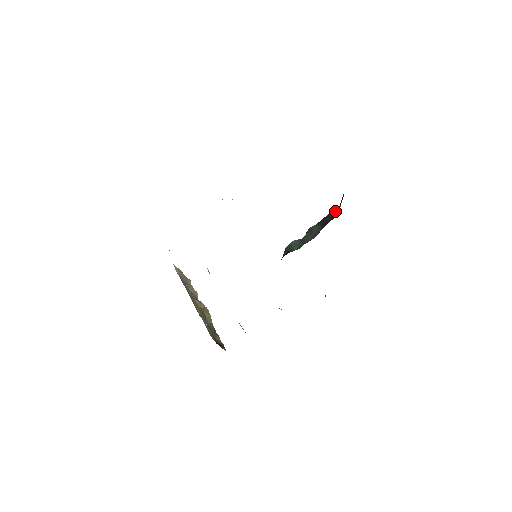
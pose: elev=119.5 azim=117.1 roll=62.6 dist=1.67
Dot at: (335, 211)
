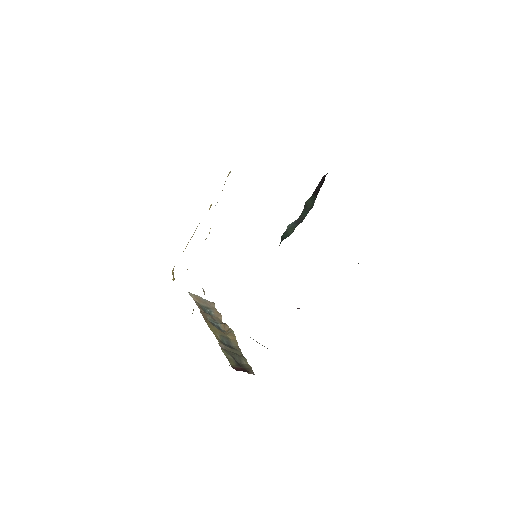
Dot at: occluded
